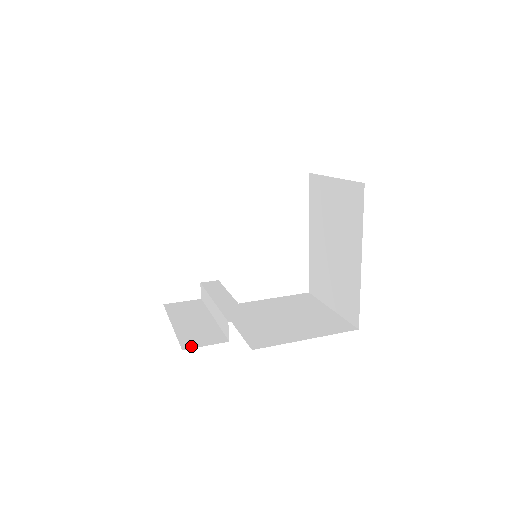
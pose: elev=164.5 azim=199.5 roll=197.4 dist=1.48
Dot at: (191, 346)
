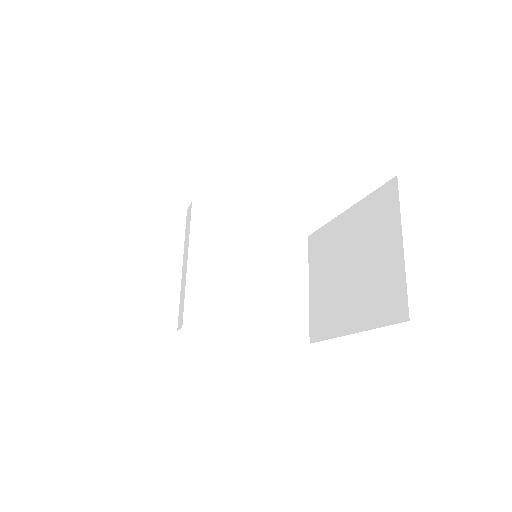
Dot at: (137, 323)
